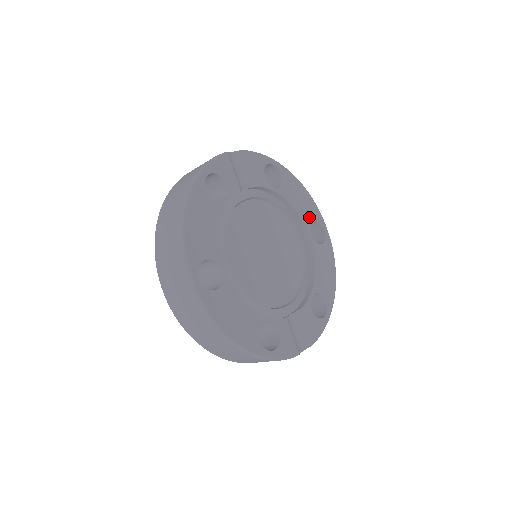
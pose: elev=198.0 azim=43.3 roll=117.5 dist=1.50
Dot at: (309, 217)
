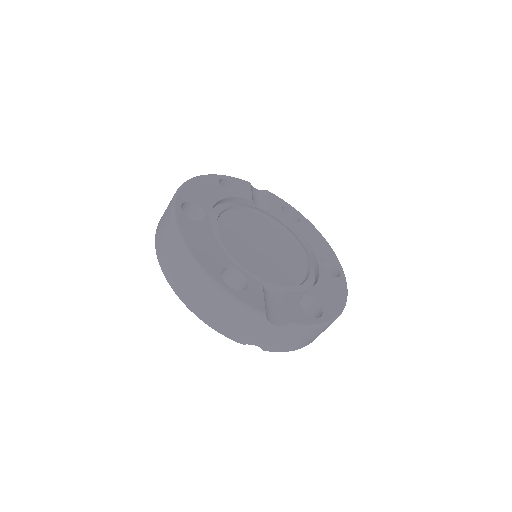
Dot at: (323, 254)
